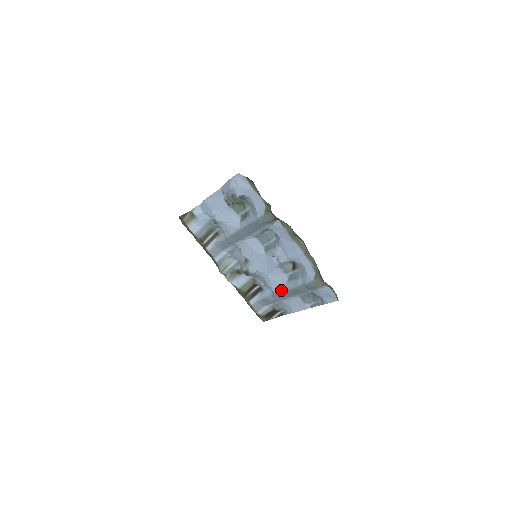
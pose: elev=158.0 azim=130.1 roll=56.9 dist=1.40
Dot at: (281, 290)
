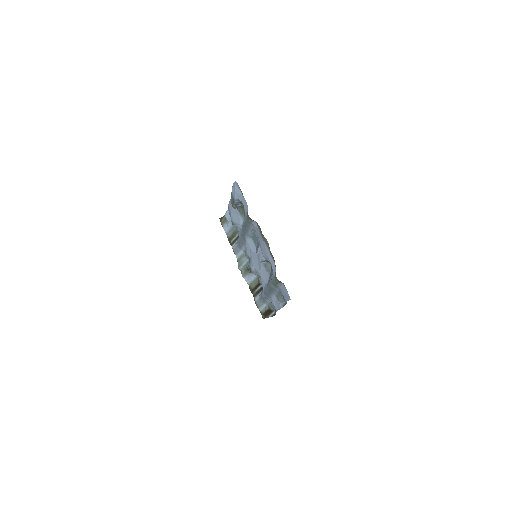
Dot at: (265, 287)
